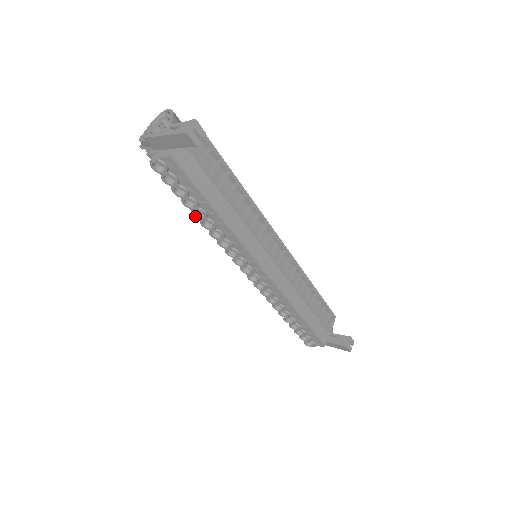
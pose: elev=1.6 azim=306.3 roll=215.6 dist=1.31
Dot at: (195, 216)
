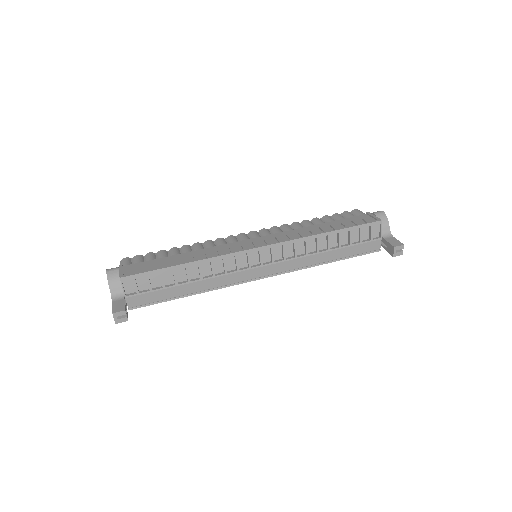
Dot at: occluded
